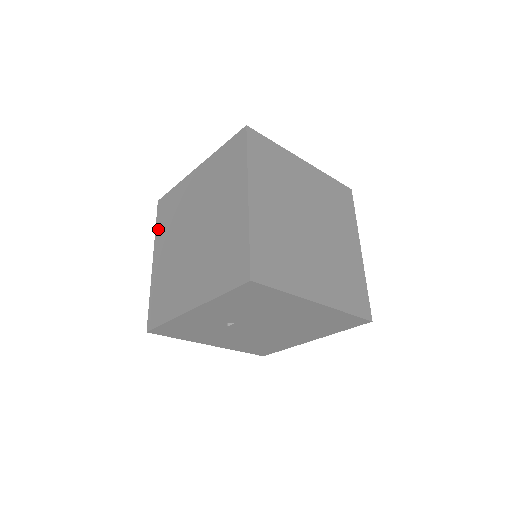
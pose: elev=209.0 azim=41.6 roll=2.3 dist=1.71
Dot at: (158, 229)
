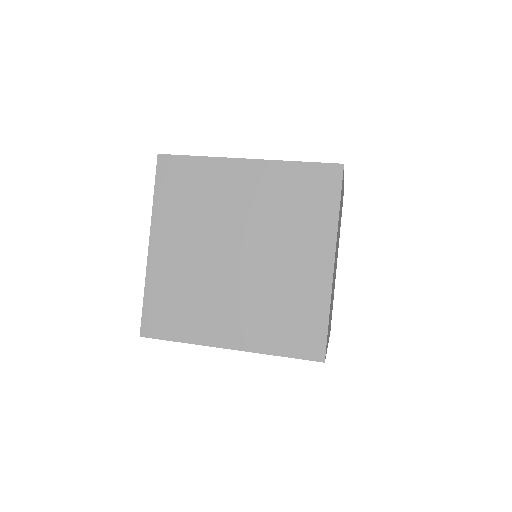
Dot at: (160, 202)
